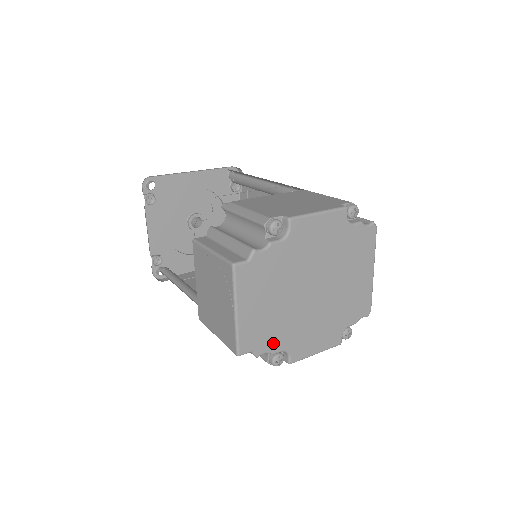
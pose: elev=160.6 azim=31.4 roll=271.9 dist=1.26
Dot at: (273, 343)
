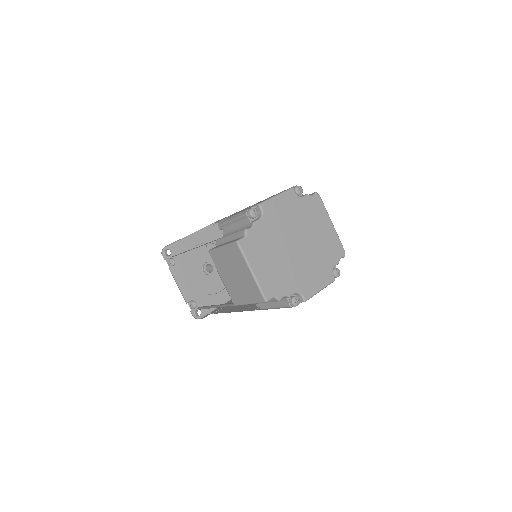
Dot at: (286, 288)
